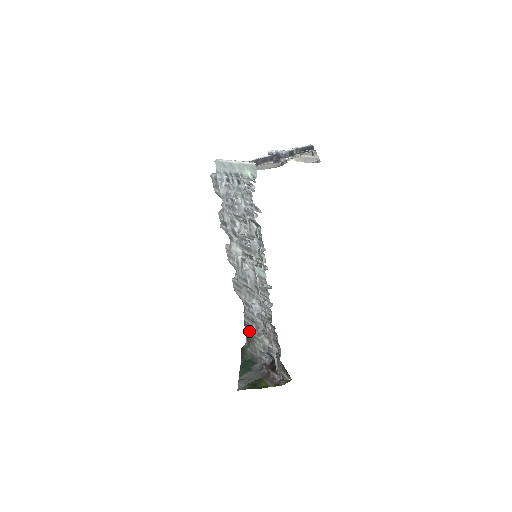
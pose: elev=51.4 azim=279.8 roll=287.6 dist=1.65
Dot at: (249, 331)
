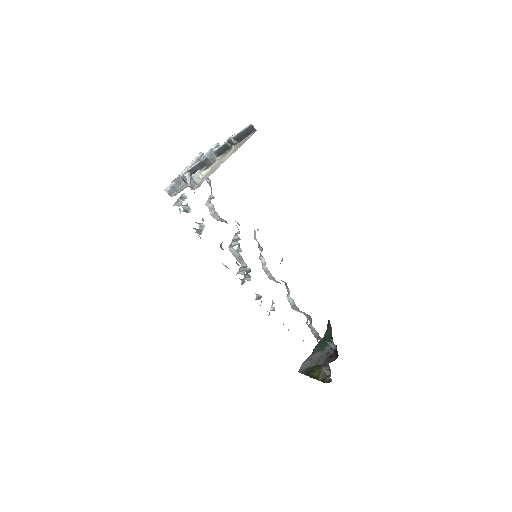
Dot at: occluded
